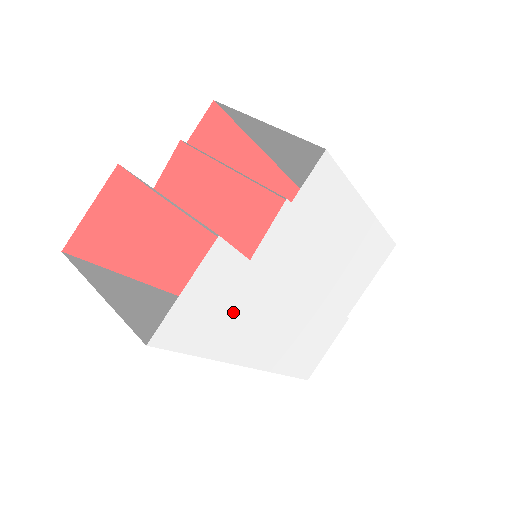
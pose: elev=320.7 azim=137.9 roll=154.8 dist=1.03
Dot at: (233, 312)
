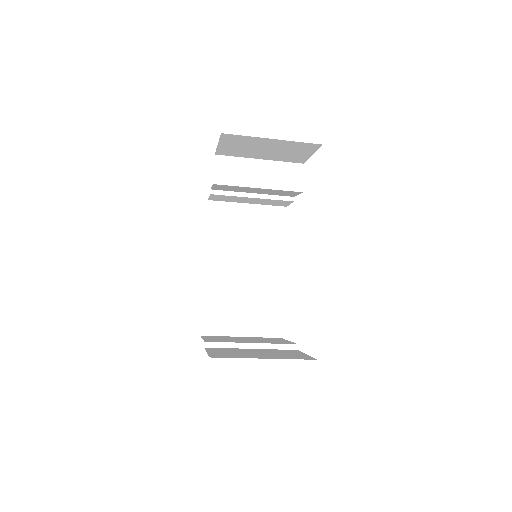
Dot at: occluded
